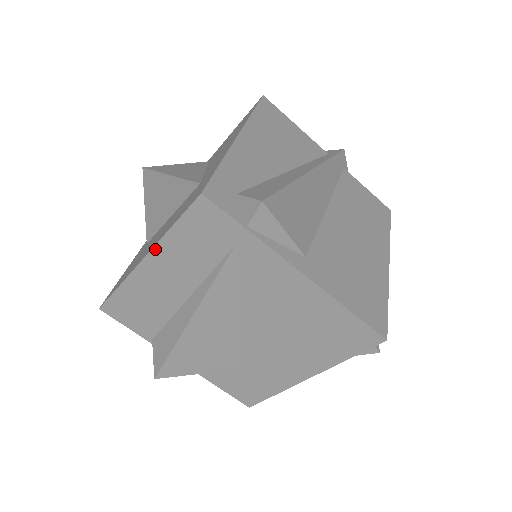
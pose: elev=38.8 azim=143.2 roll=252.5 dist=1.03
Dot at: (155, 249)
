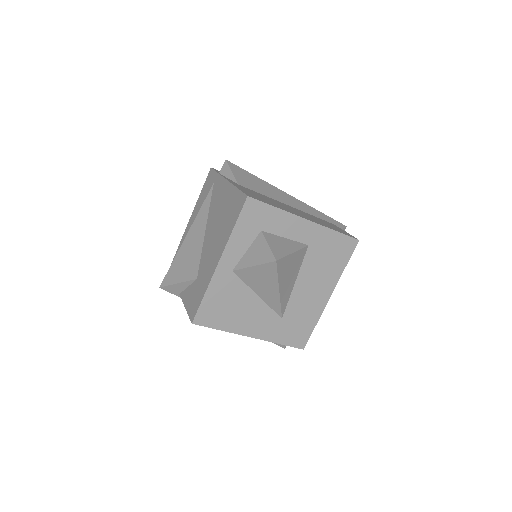
Dot at: (194, 209)
